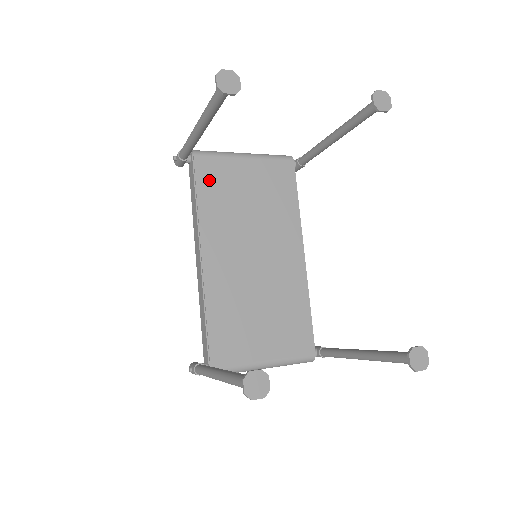
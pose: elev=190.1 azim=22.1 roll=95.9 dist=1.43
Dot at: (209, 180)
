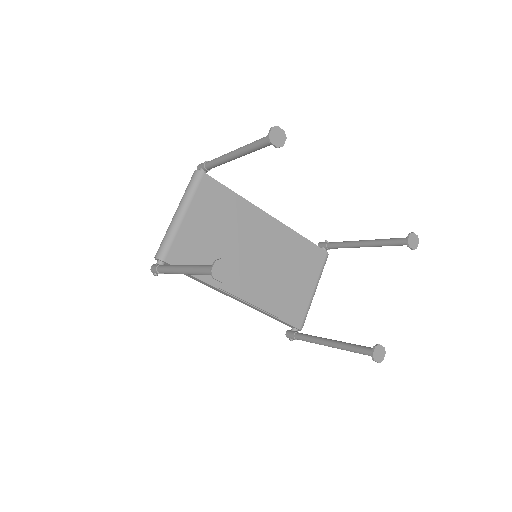
Dot at: (189, 259)
